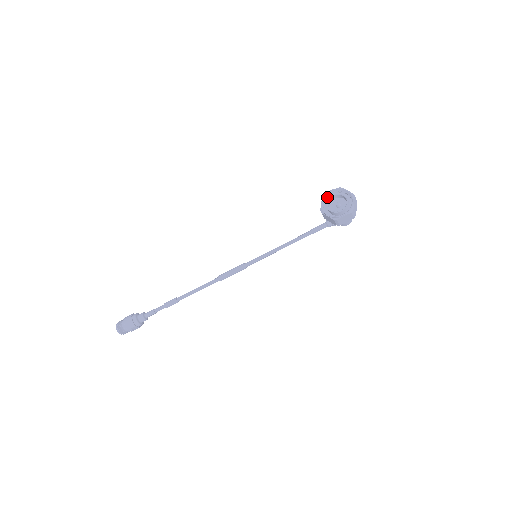
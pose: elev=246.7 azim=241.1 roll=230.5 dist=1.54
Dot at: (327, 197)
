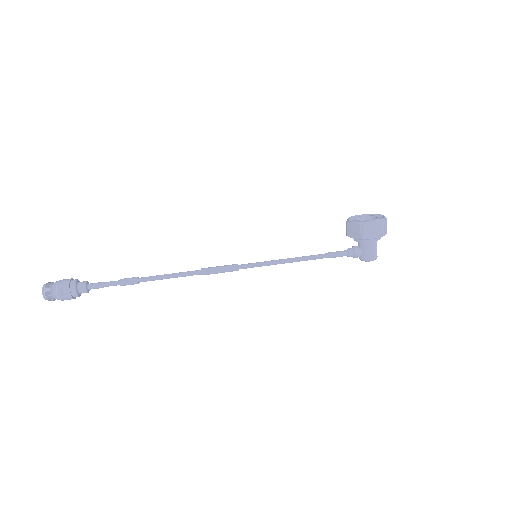
Dot at: occluded
